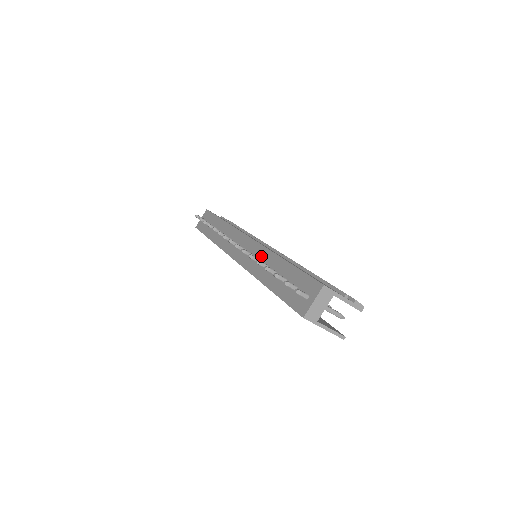
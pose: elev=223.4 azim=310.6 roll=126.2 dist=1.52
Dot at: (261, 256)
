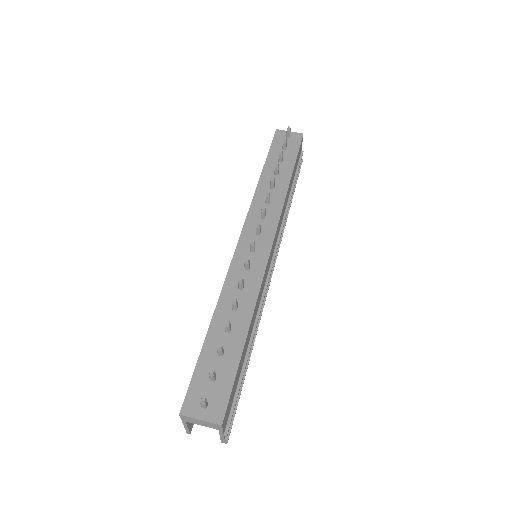
Dot at: (248, 288)
